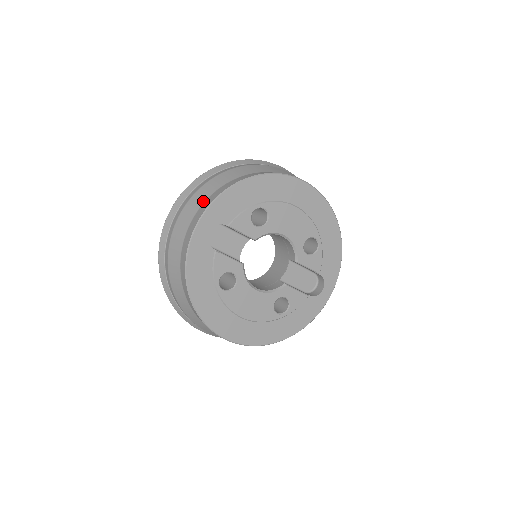
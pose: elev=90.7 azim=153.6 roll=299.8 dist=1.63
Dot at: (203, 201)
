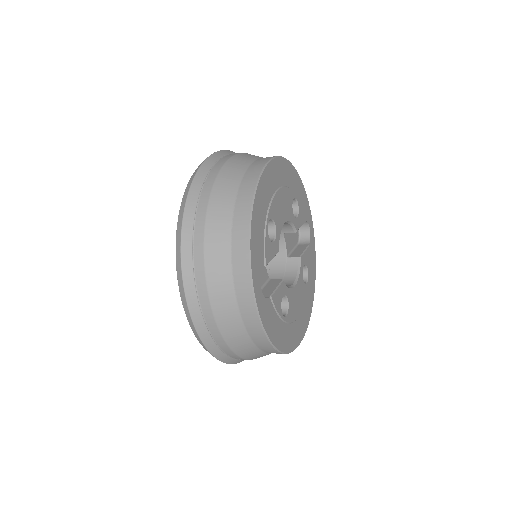
Dot at: (229, 268)
